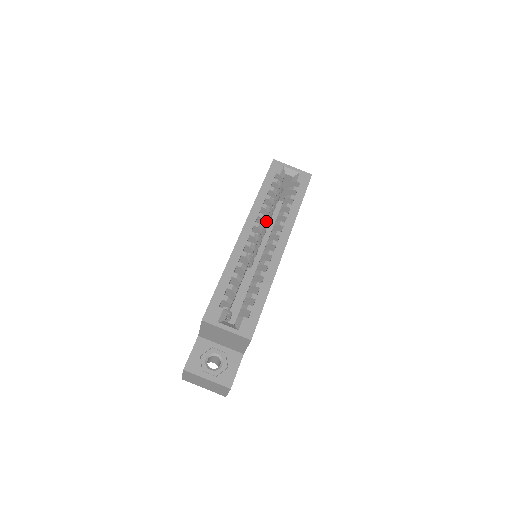
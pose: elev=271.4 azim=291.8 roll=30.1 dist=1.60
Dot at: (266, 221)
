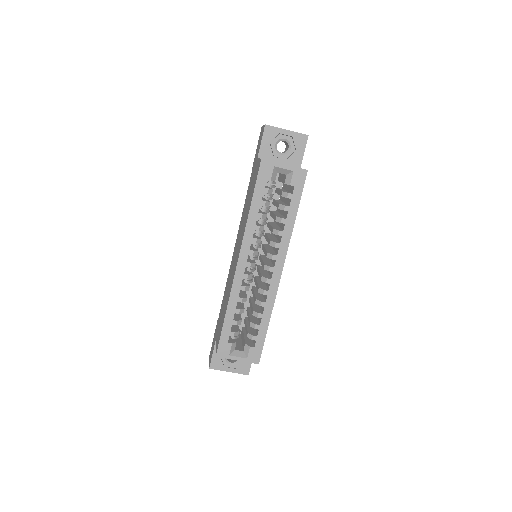
Dot at: (261, 234)
